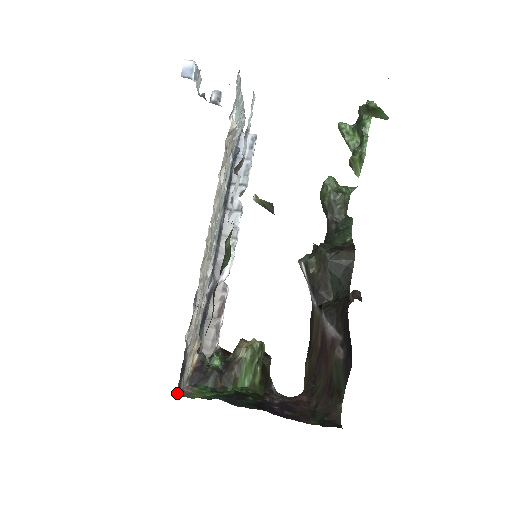
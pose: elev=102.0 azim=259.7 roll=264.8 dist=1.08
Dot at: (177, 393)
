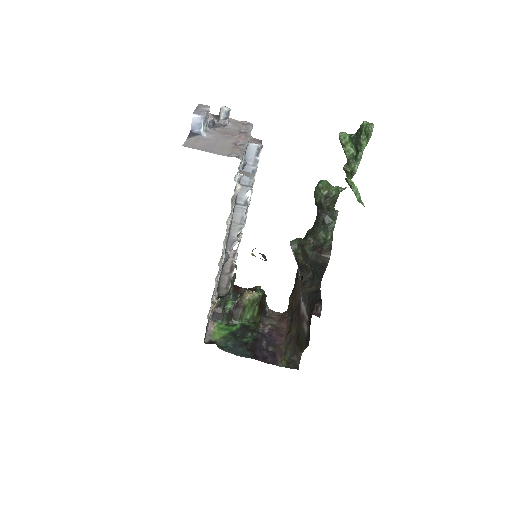
Dot at: (204, 340)
